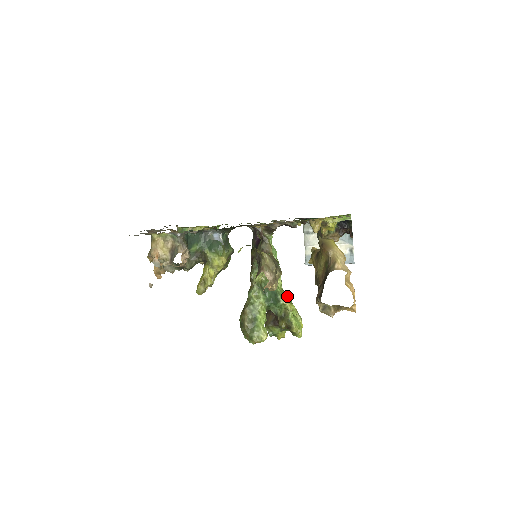
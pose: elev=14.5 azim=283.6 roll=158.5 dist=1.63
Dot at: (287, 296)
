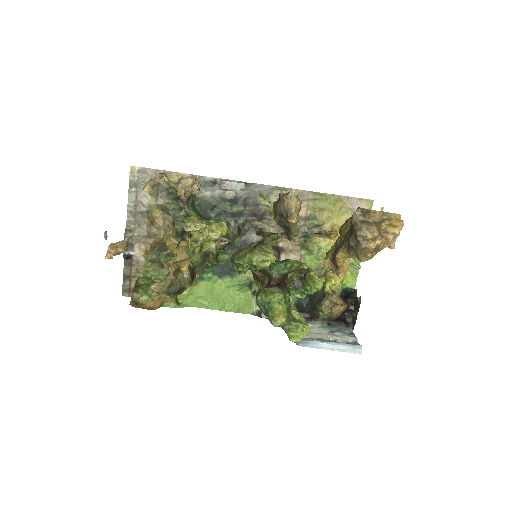
Dot at: occluded
